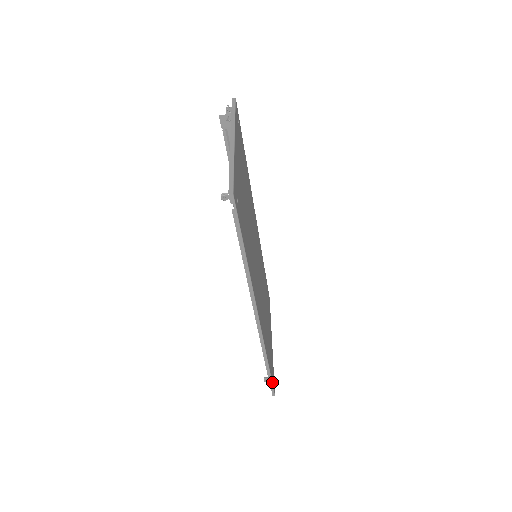
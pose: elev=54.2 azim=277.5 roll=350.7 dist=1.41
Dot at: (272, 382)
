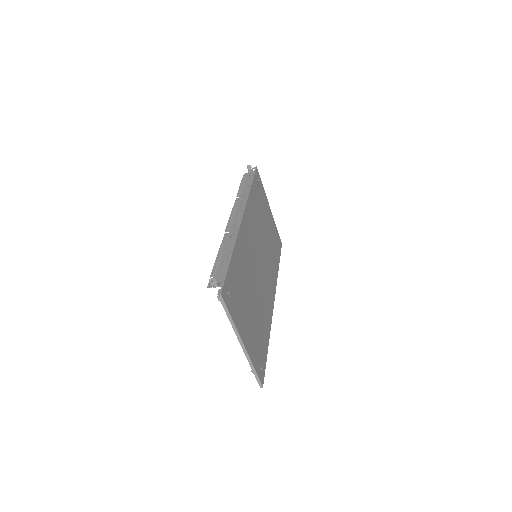
Dot at: (280, 254)
